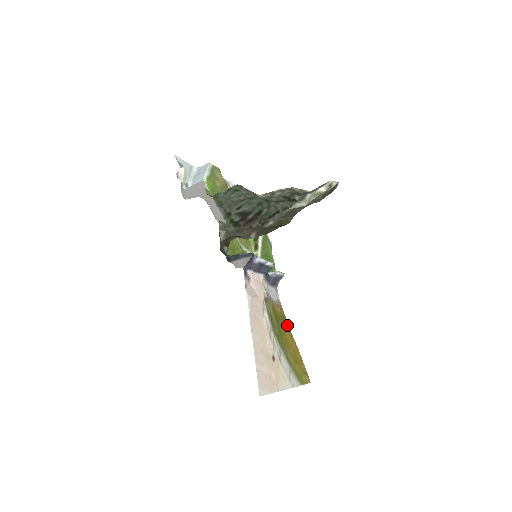
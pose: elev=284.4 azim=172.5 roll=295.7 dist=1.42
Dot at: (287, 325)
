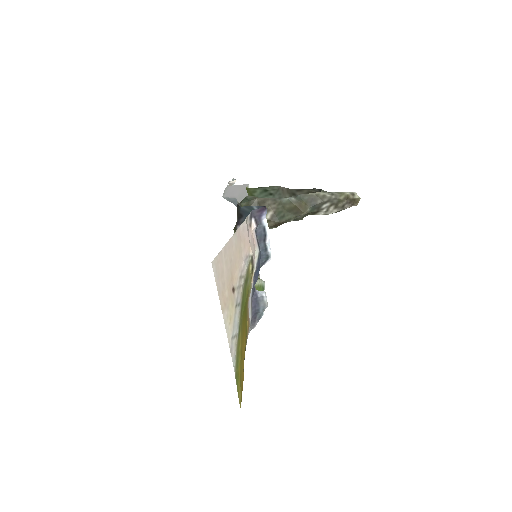
Dot at: occluded
